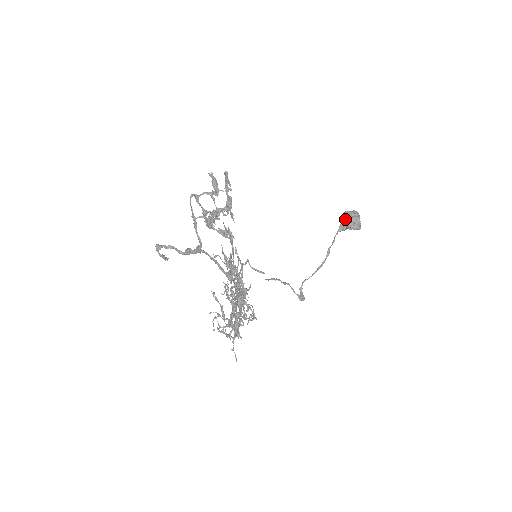
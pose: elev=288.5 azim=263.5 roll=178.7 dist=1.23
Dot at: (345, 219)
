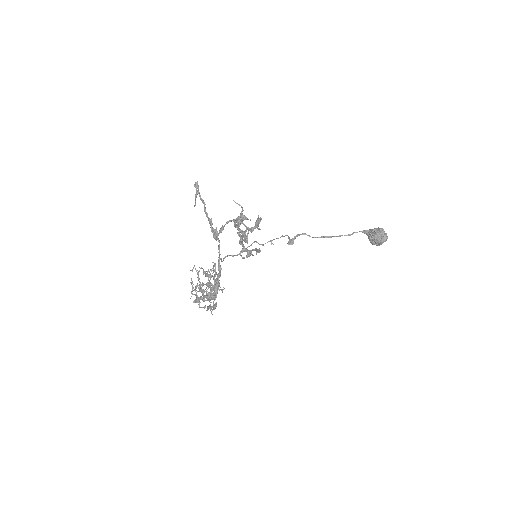
Dot at: (374, 233)
